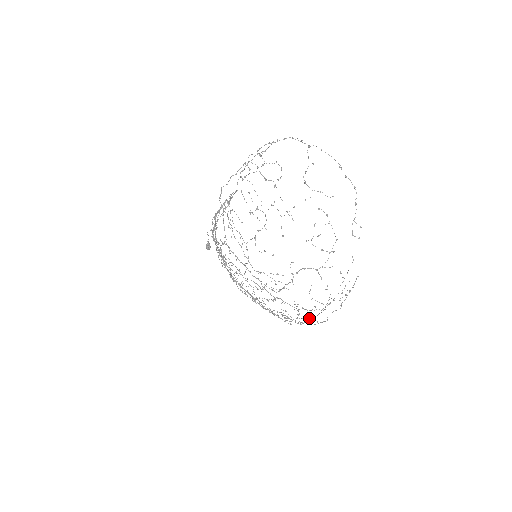
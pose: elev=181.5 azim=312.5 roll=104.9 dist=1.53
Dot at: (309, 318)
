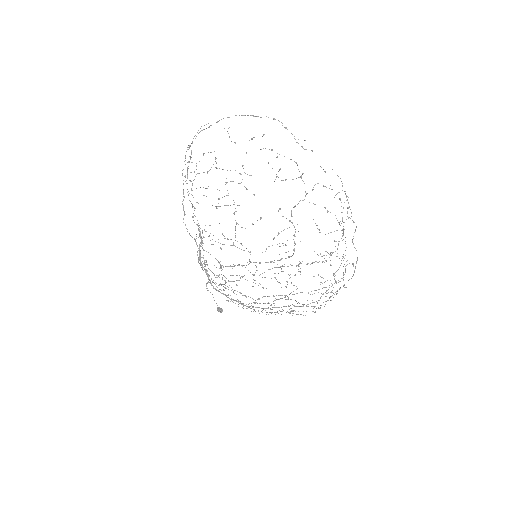
Dot at: occluded
